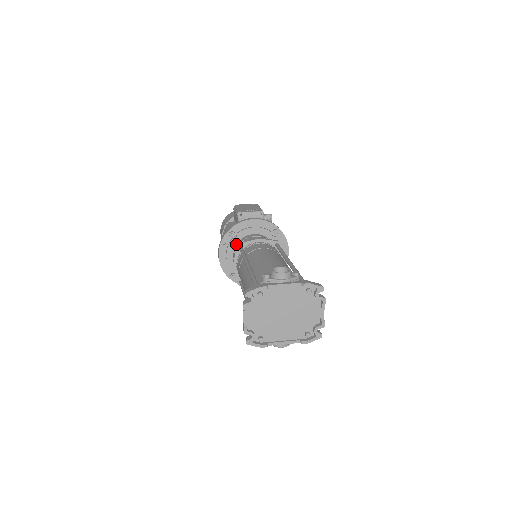
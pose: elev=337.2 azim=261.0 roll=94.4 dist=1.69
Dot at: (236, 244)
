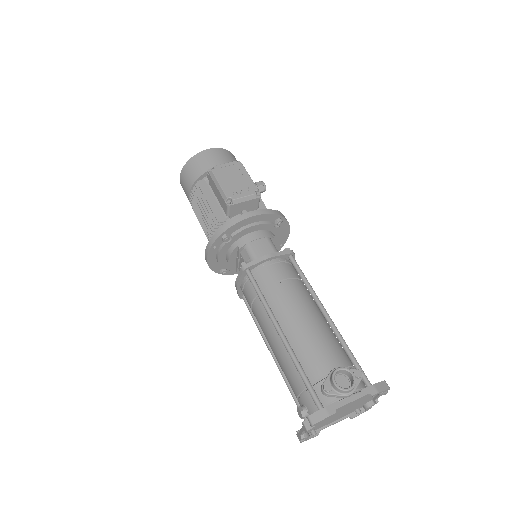
Dot at: (241, 266)
